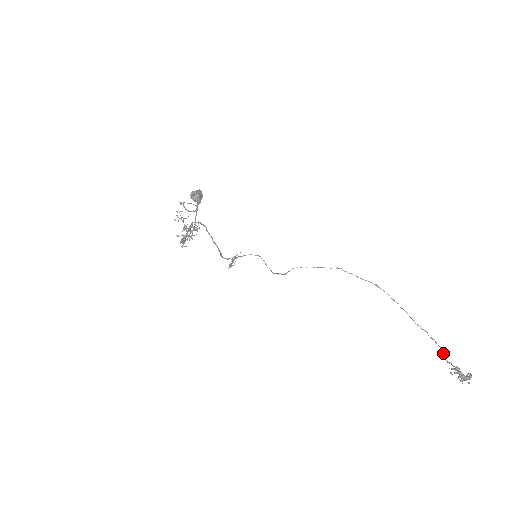
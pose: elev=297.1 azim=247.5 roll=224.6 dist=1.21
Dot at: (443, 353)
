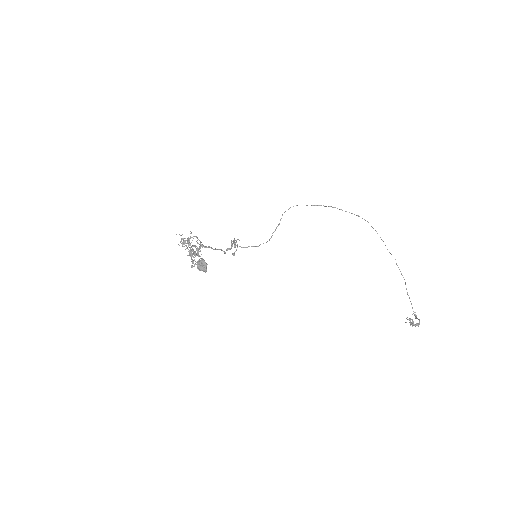
Dot at: (405, 283)
